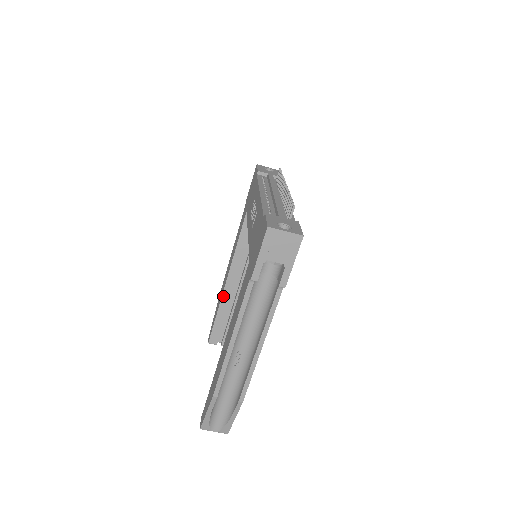
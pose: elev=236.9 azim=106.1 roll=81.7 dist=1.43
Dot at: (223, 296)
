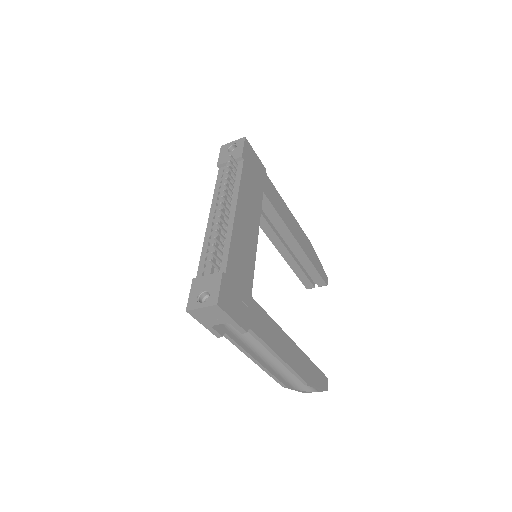
Dot at: (285, 259)
